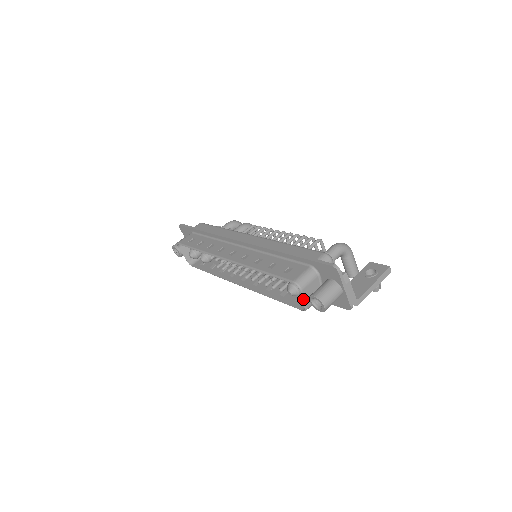
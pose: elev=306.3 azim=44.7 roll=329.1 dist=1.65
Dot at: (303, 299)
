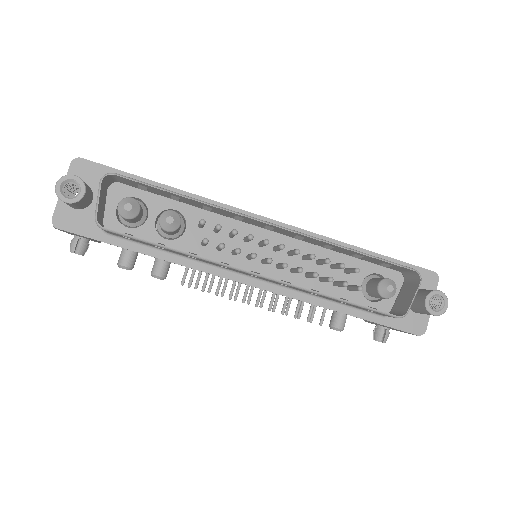
Dot at: occluded
